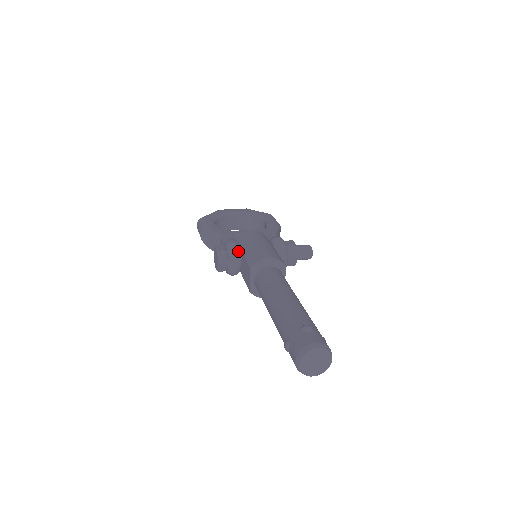
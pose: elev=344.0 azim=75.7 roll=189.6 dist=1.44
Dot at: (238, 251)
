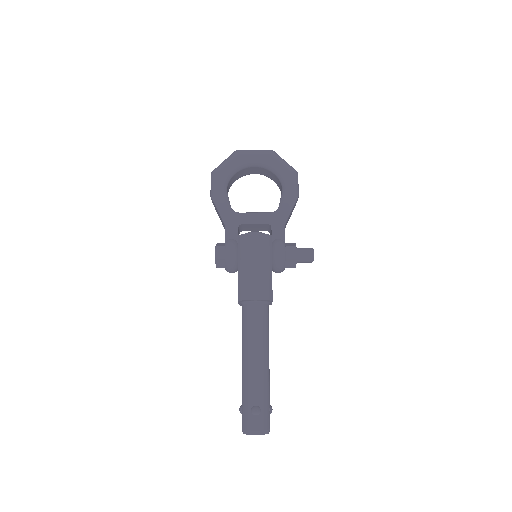
Dot at: (235, 264)
